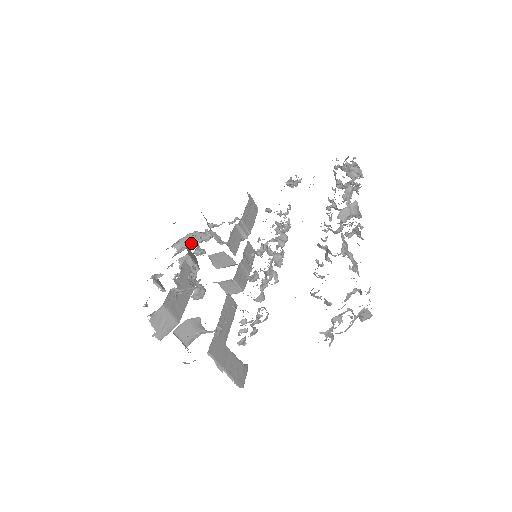
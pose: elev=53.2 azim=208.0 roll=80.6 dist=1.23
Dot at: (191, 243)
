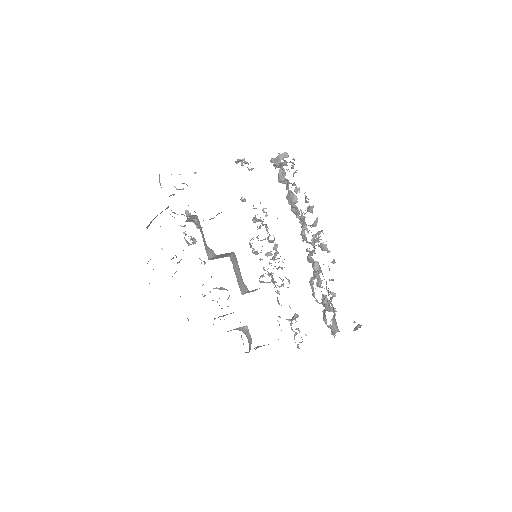
Dot at: occluded
